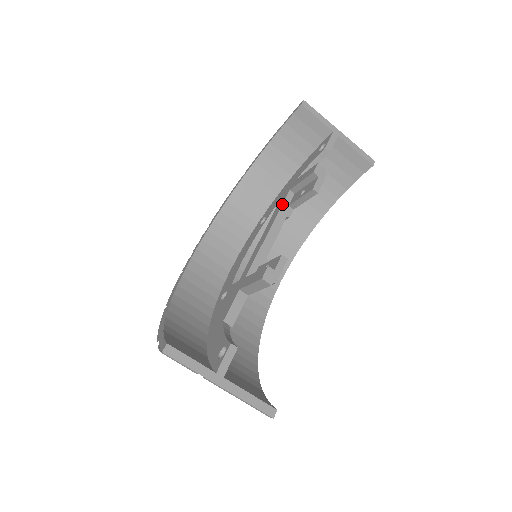
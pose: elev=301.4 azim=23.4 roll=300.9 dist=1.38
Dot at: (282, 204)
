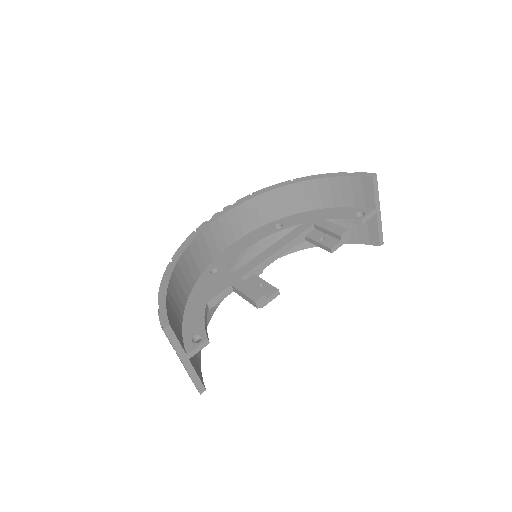
Dot at: (301, 233)
